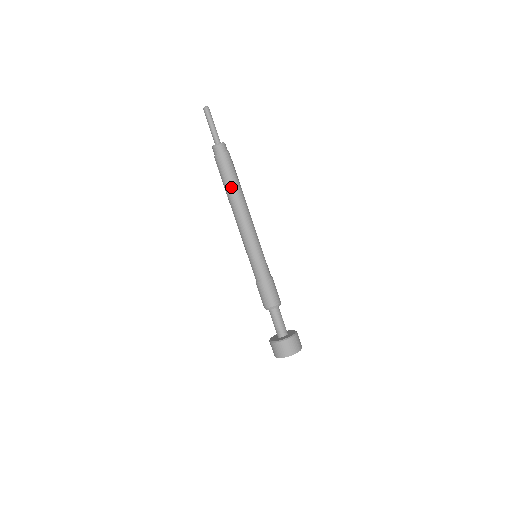
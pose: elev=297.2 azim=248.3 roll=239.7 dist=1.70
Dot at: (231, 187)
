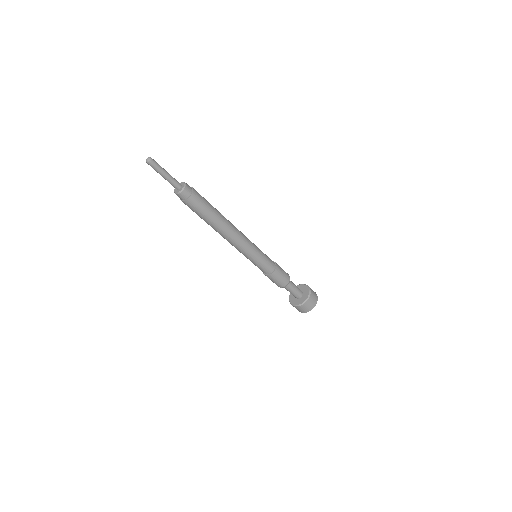
Dot at: (211, 222)
